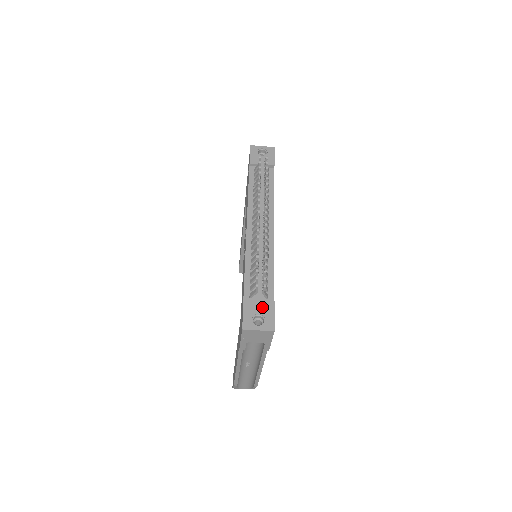
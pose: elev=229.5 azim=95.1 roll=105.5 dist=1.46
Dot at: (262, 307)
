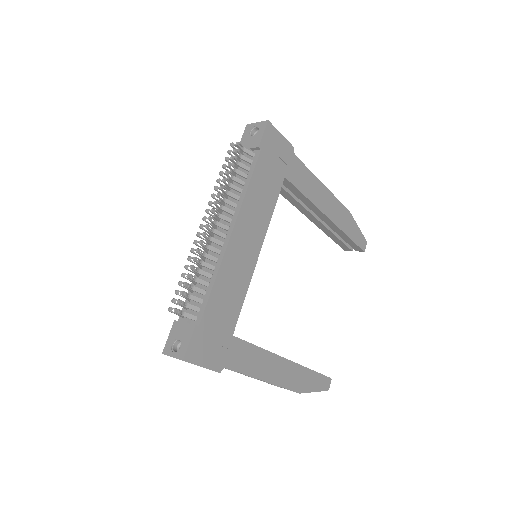
Dot at: (184, 331)
